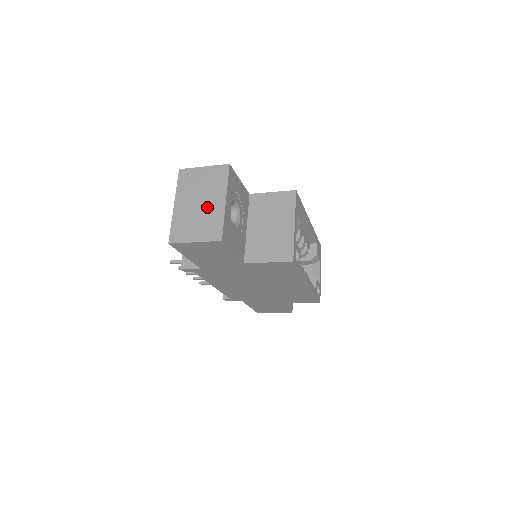
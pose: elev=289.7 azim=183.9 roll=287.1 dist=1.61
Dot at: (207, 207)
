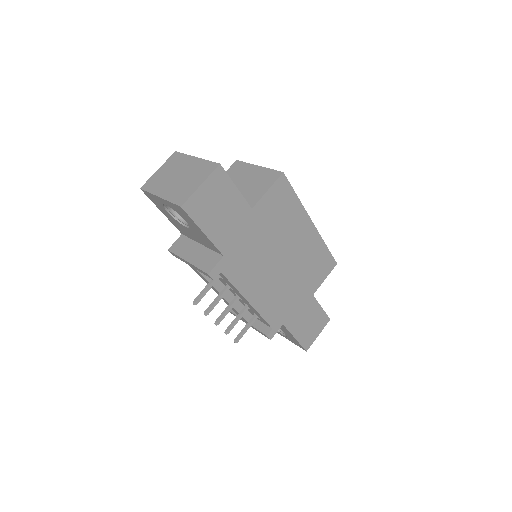
Dot at: (186, 171)
